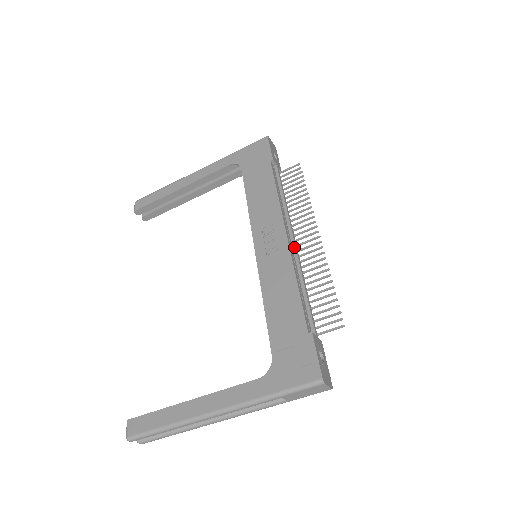
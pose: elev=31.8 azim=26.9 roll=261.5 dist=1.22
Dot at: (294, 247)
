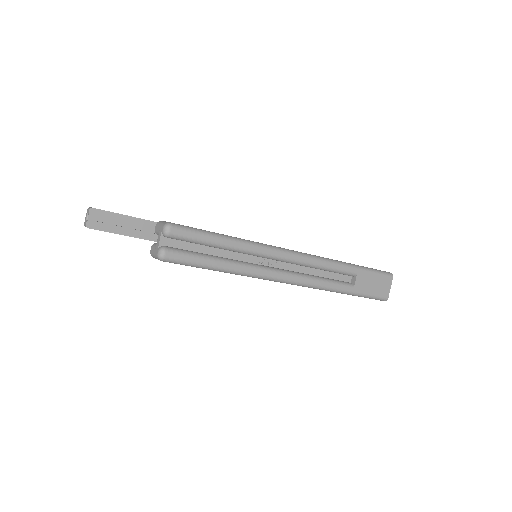
Dot at: occluded
